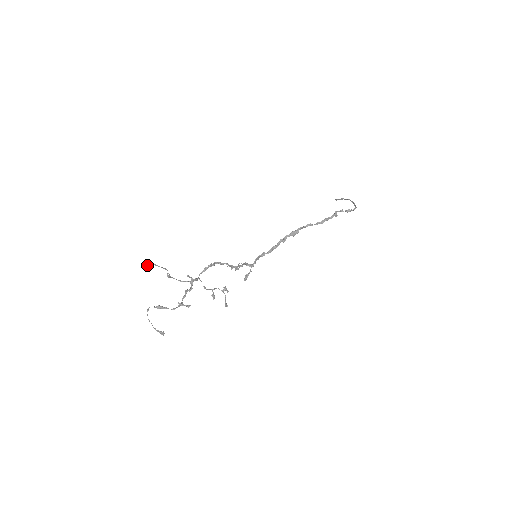
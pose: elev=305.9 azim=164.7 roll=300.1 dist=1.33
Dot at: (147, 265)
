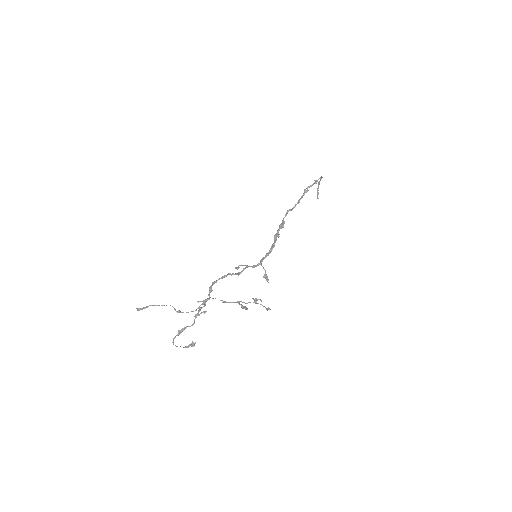
Dot at: (143, 308)
